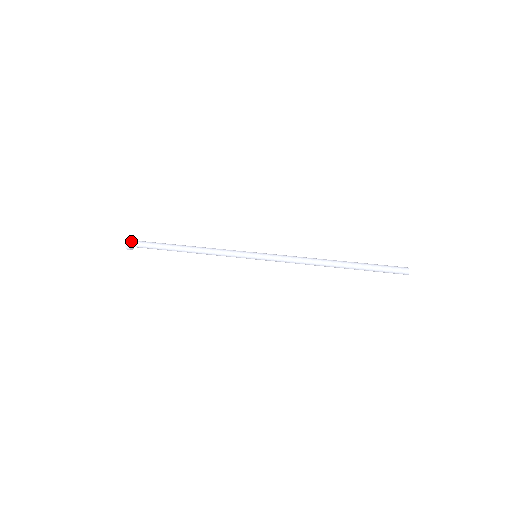
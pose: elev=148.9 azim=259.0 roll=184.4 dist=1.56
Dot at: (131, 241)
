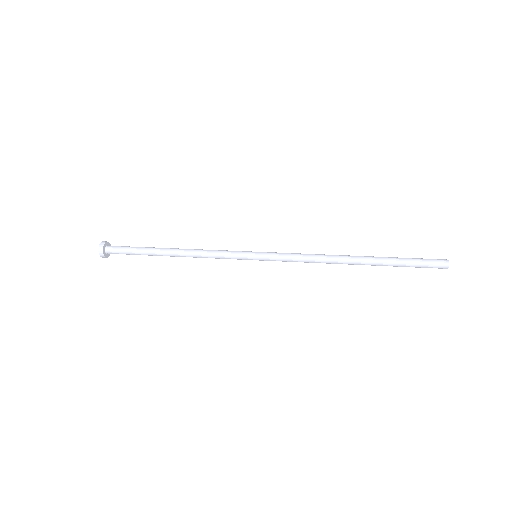
Dot at: (106, 245)
